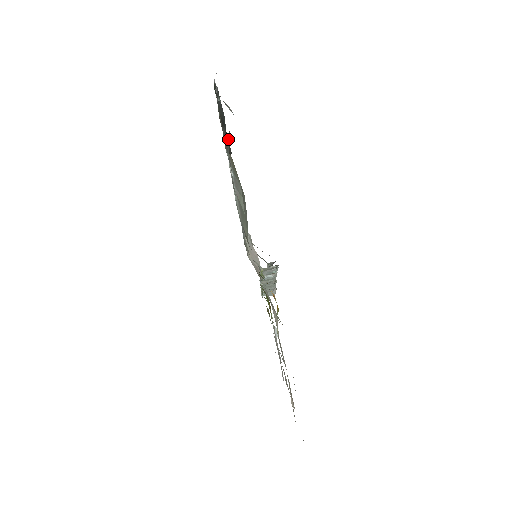
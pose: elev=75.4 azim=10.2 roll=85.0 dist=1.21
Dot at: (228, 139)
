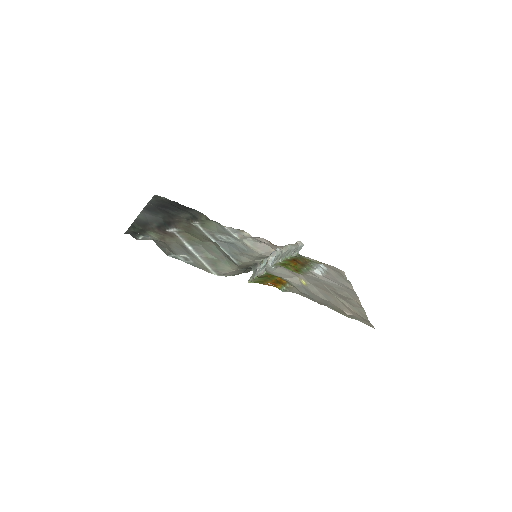
Dot at: (163, 250)
